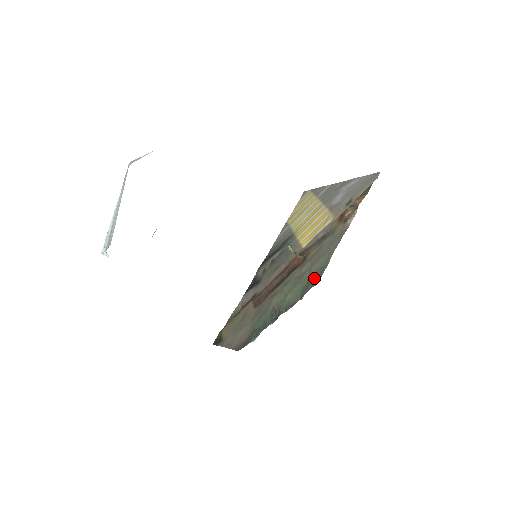
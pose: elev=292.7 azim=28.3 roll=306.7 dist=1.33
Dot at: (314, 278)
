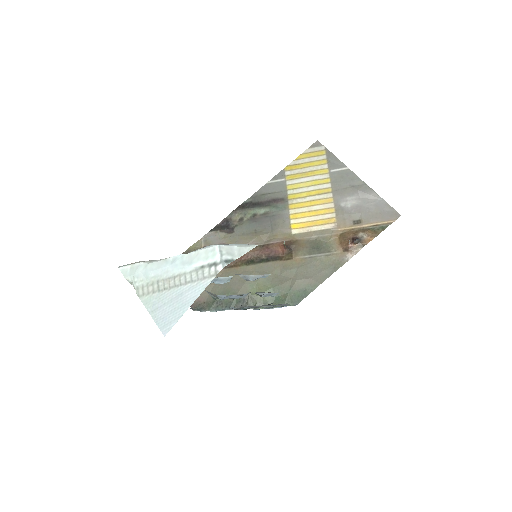
Dot at: (294, 297)
